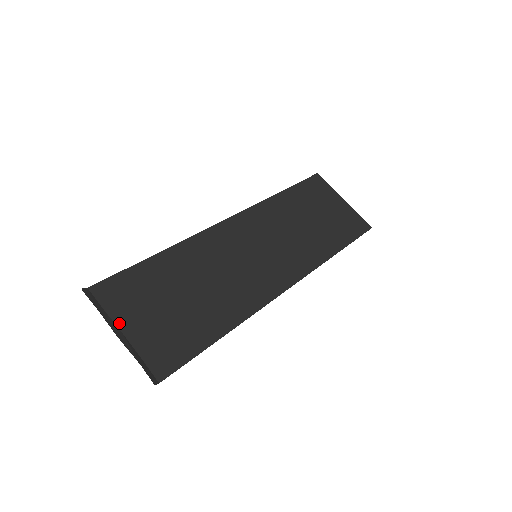
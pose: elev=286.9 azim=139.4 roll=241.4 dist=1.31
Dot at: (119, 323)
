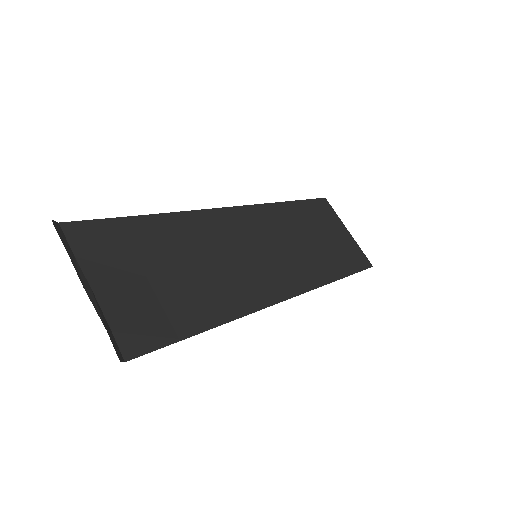
Dot at: (89, 275)
